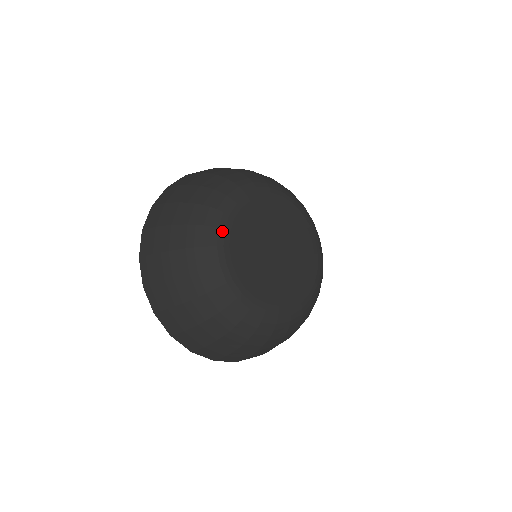
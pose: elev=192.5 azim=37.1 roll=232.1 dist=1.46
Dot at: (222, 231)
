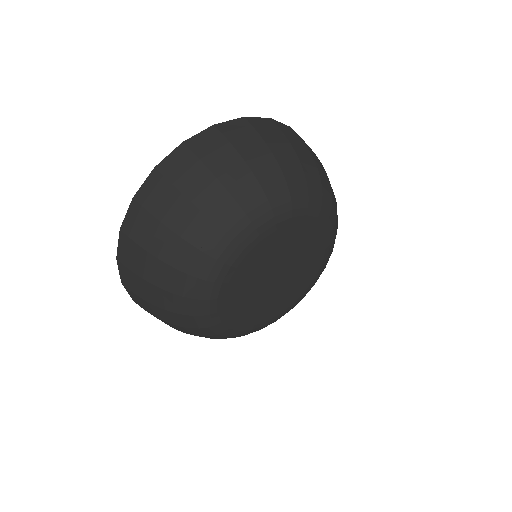
Dot at: (219, 285)
